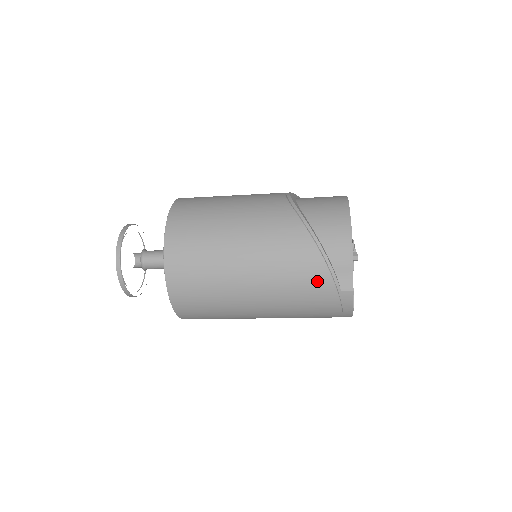
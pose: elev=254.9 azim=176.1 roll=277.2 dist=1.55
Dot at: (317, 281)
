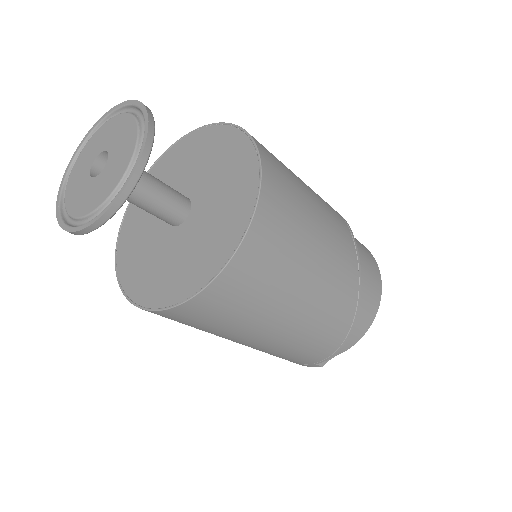
Dot at: (313, 356)
